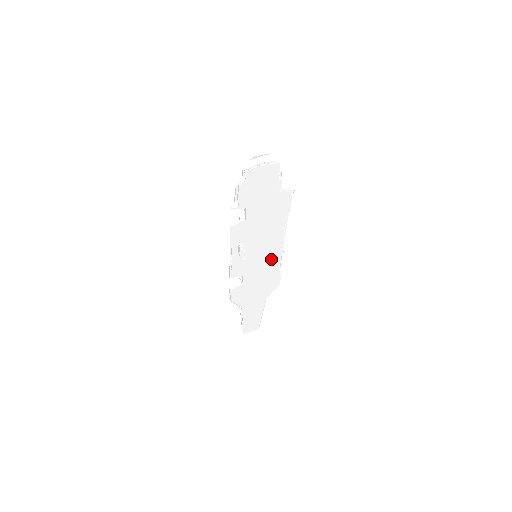
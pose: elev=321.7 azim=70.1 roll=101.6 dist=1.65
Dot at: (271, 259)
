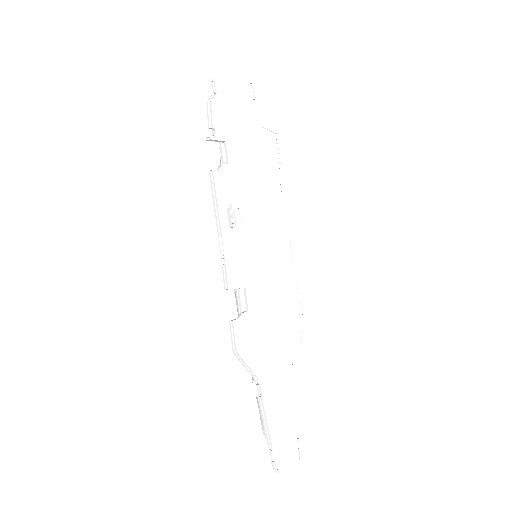
Dot at: (279, 259)
